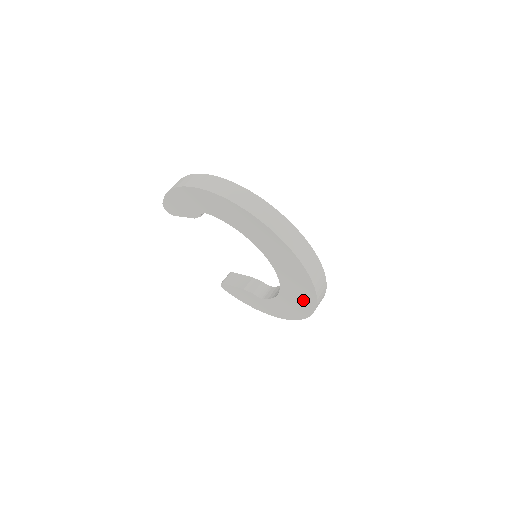
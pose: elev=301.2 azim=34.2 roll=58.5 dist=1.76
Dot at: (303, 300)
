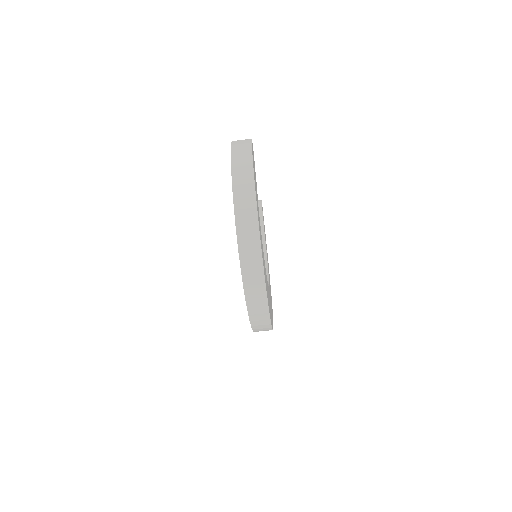
Dot at: occluded
